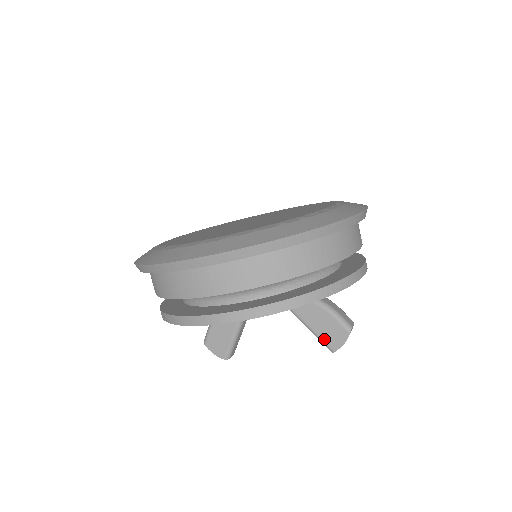
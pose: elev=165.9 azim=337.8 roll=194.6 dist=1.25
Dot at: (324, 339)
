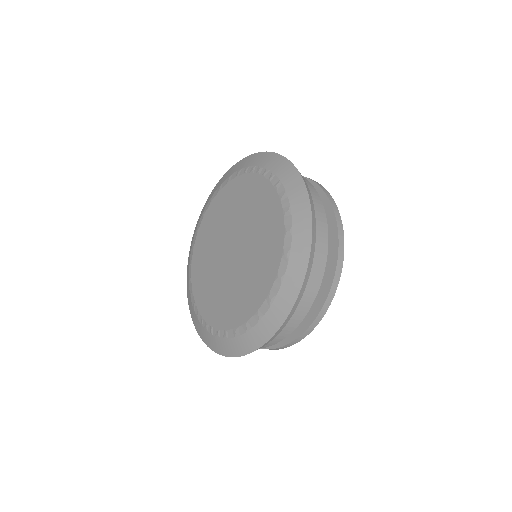
Dot at: occluded
